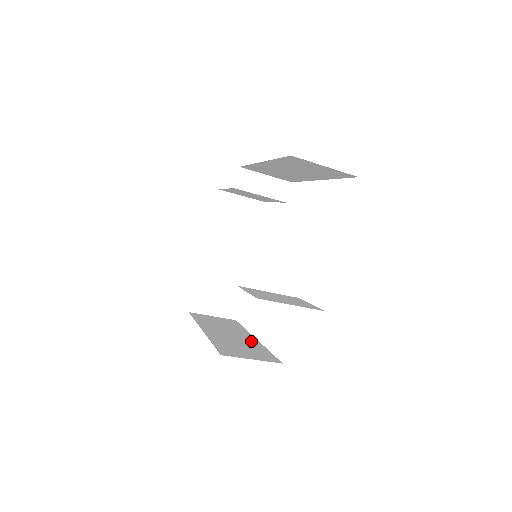
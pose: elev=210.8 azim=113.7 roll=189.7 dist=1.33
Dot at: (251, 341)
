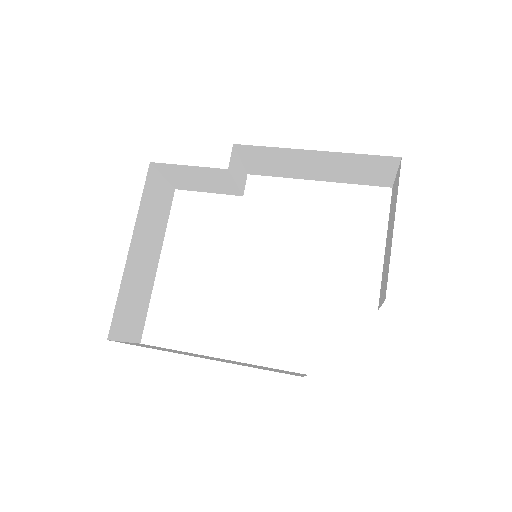
Dot at: (234, 361)
